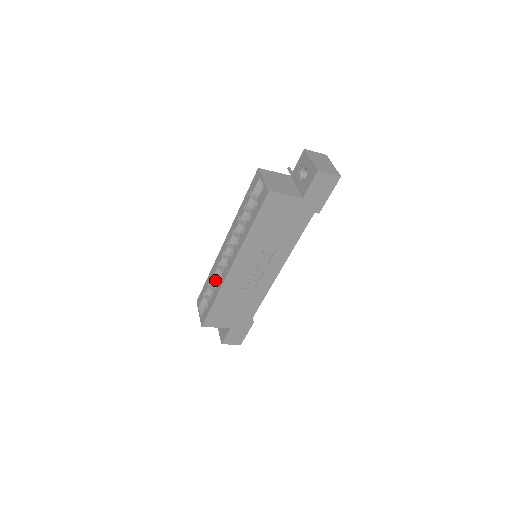
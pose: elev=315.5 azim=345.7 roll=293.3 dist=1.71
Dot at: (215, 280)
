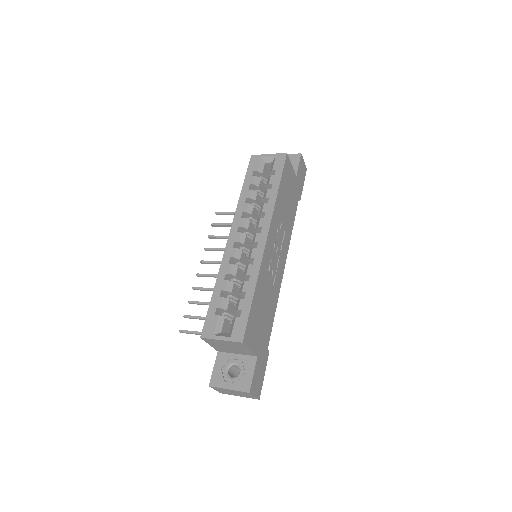
Dot at: (232, 282)
